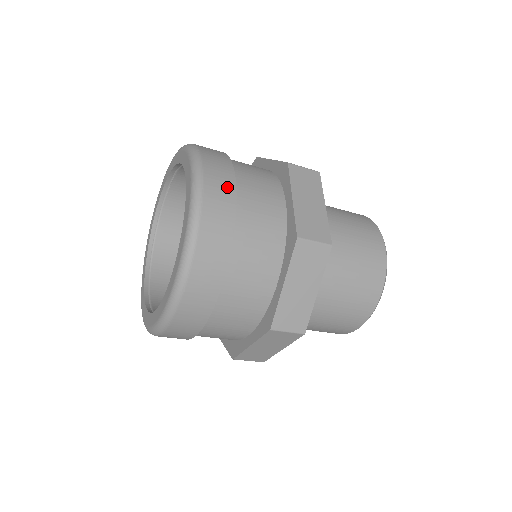
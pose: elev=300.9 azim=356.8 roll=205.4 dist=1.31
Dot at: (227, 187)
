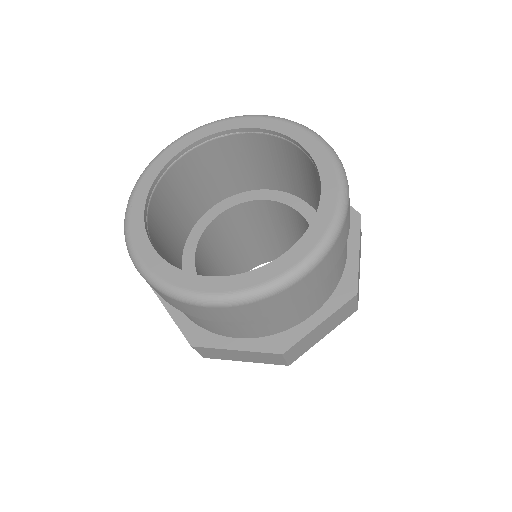
Dot at: occluded
